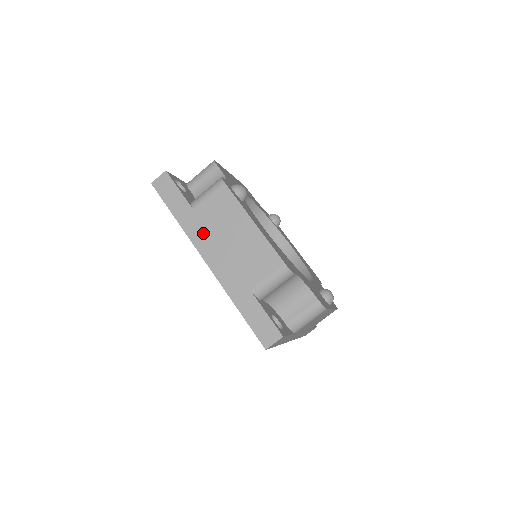
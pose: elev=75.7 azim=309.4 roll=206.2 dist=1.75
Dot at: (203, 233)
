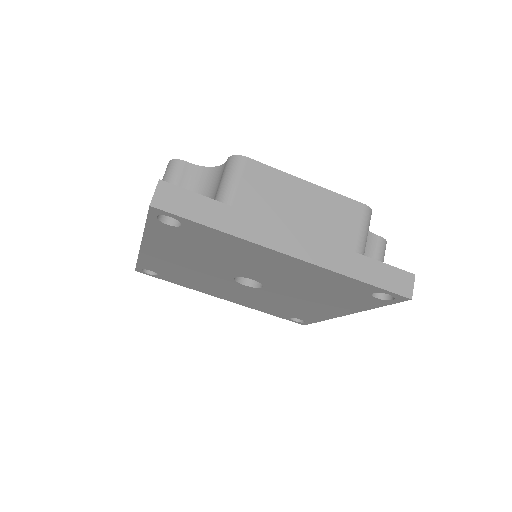
Dot at: (264, 226)
